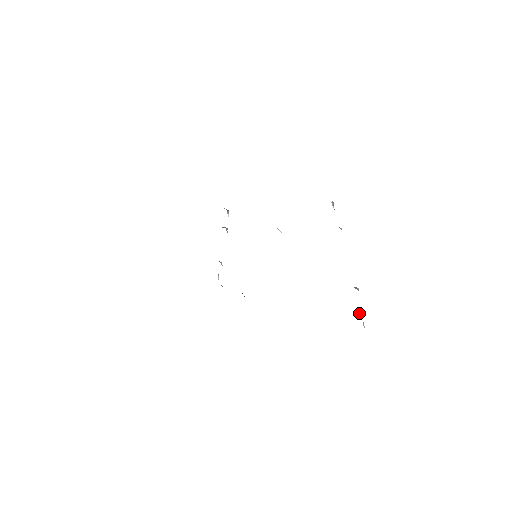
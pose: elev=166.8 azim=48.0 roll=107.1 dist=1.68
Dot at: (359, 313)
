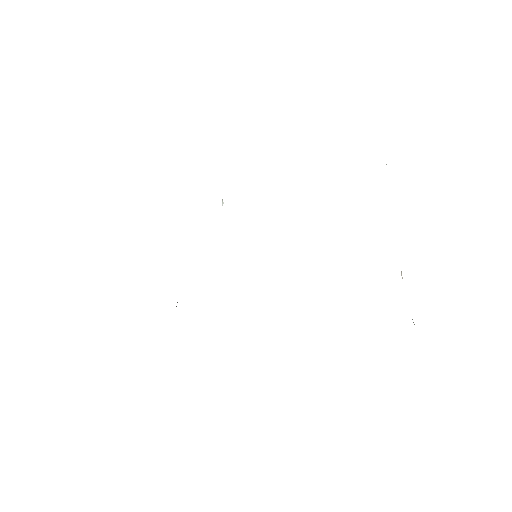
Dot at: occluded
